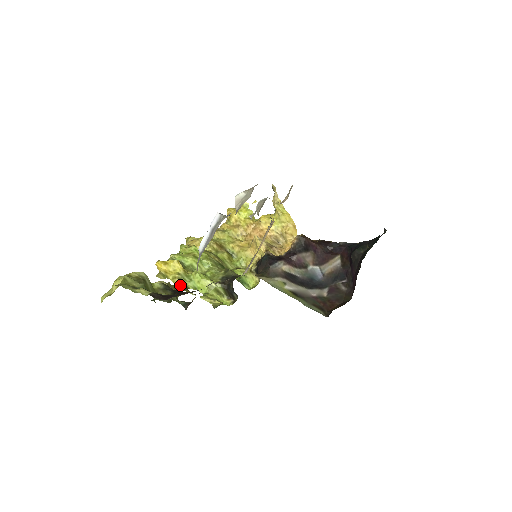
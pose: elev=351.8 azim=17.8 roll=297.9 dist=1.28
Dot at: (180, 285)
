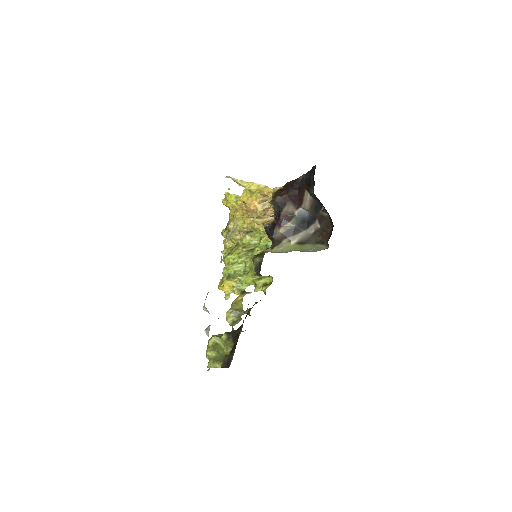
Dot at: (239, 293)
